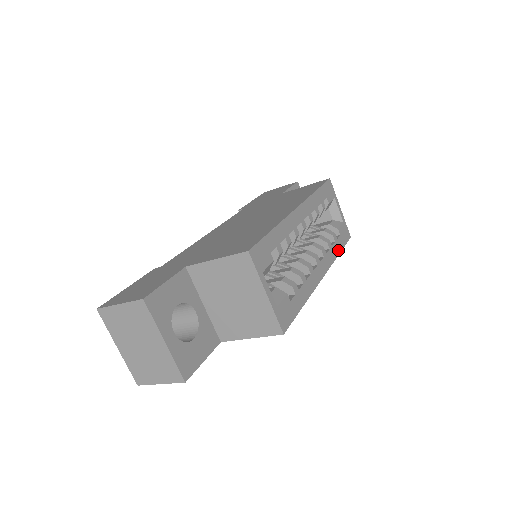
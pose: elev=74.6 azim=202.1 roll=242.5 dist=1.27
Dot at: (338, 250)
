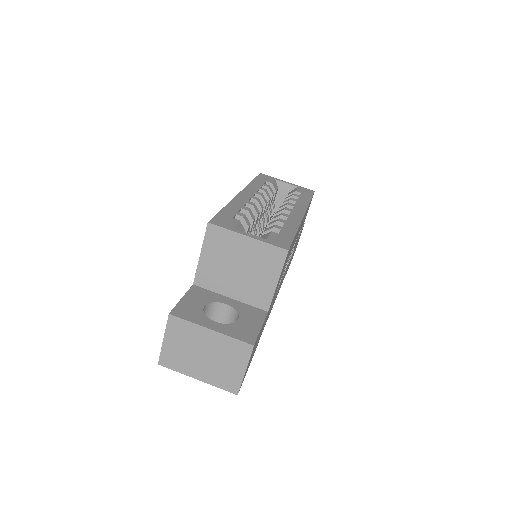
Dot at: (307, 200)
